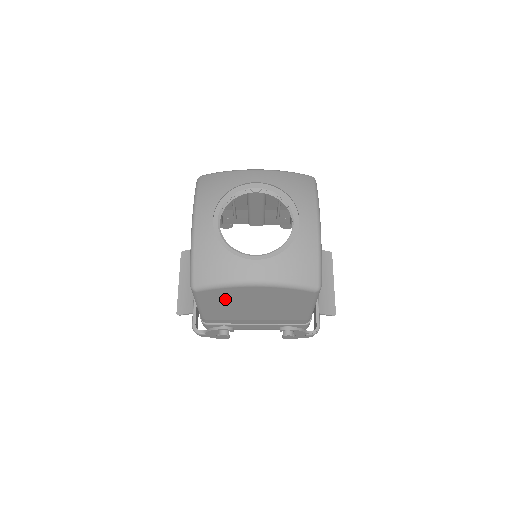
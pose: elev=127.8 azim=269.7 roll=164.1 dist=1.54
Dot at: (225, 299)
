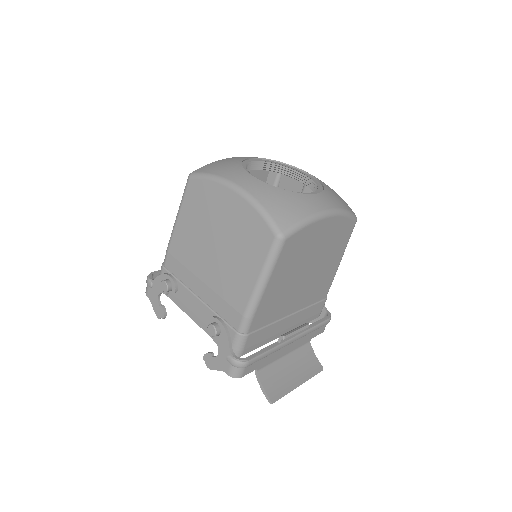
Dot at: (201, 209)
